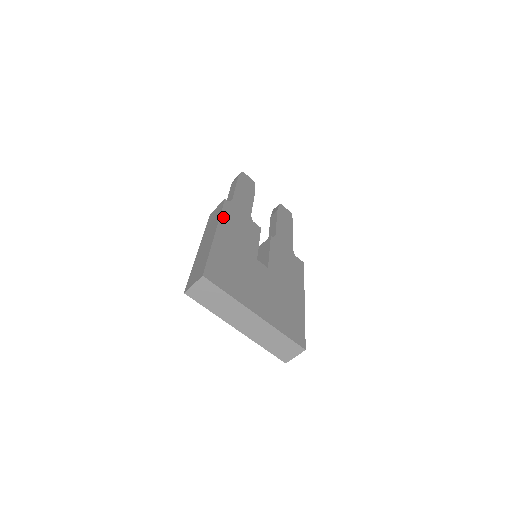
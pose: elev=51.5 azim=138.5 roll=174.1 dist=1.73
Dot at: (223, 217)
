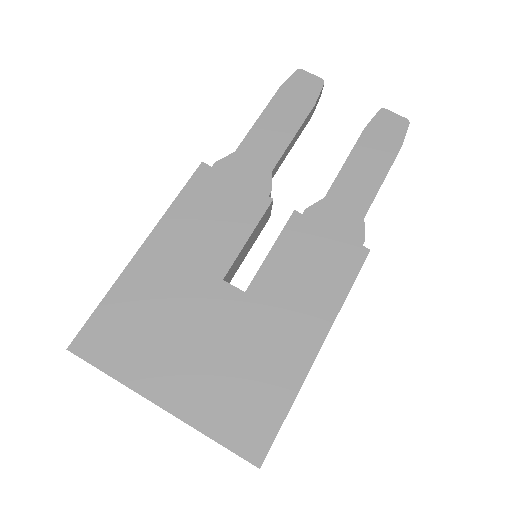
Dot at: (176, 207)
